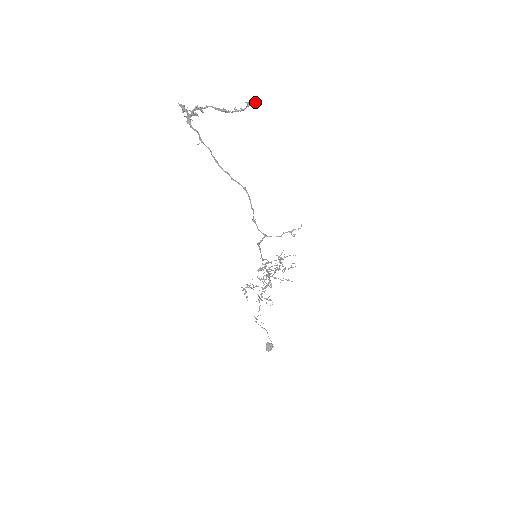
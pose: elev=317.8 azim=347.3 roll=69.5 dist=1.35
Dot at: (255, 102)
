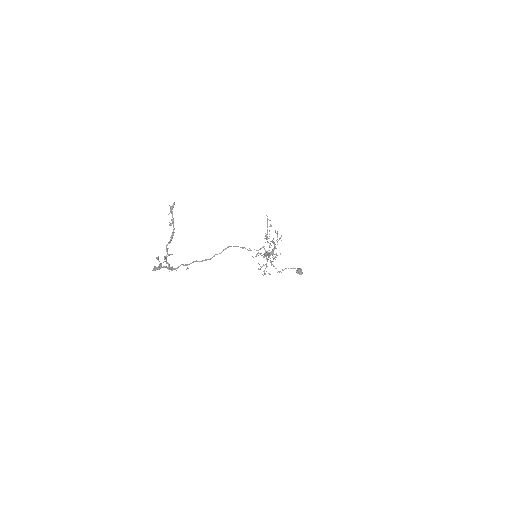
Dot at: (172, 207)
